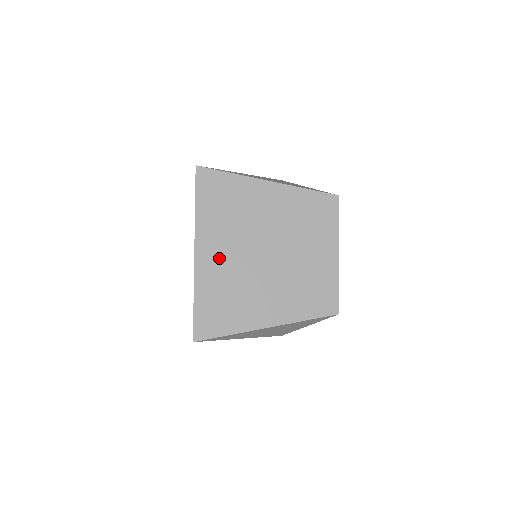
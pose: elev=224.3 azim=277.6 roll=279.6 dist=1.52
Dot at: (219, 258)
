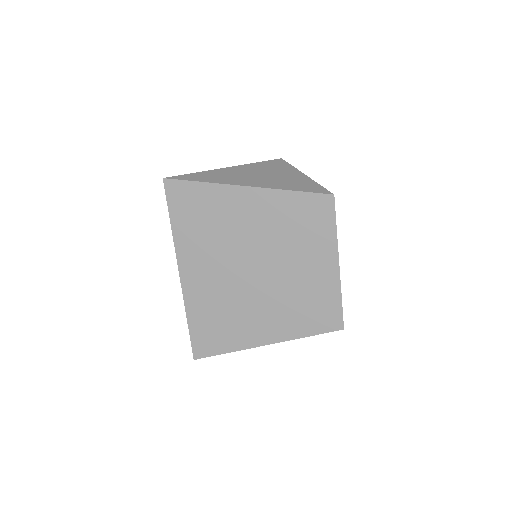
Dot at: (205, 278)
